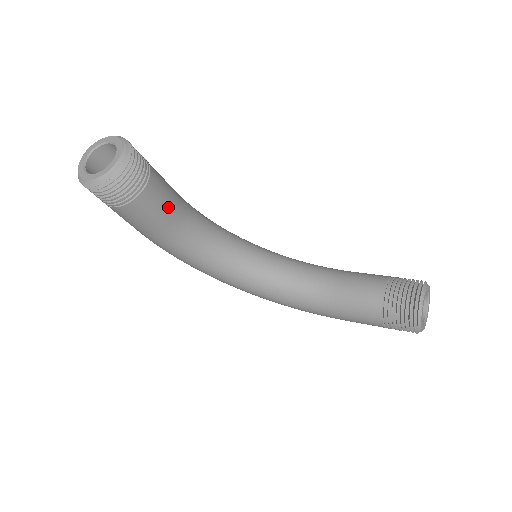
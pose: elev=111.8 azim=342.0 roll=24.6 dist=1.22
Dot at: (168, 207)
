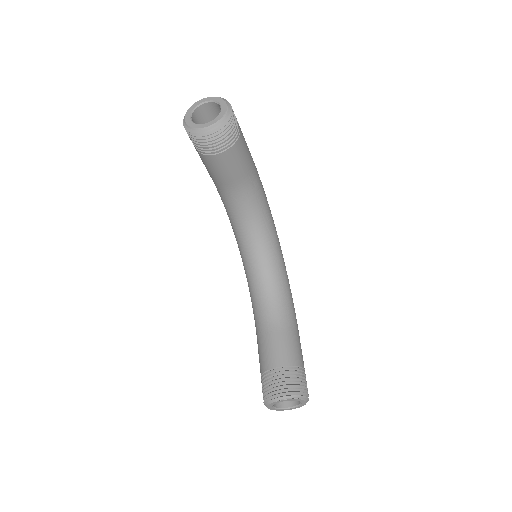
Dot at: (226, 176)
